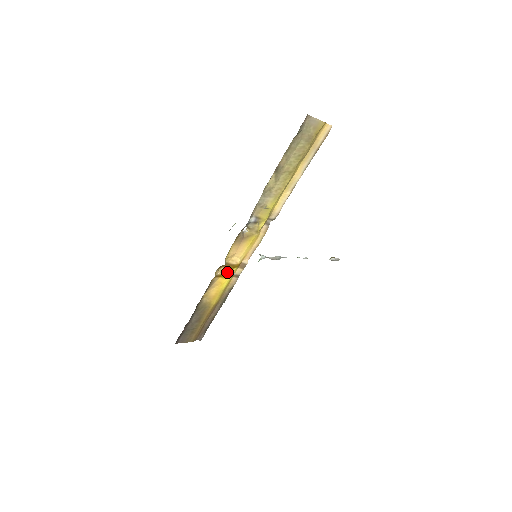
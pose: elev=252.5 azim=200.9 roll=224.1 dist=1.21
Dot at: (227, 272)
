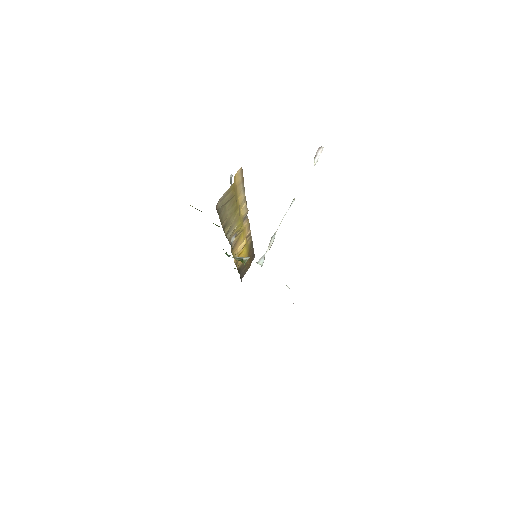
Dot at: (241, 250)
